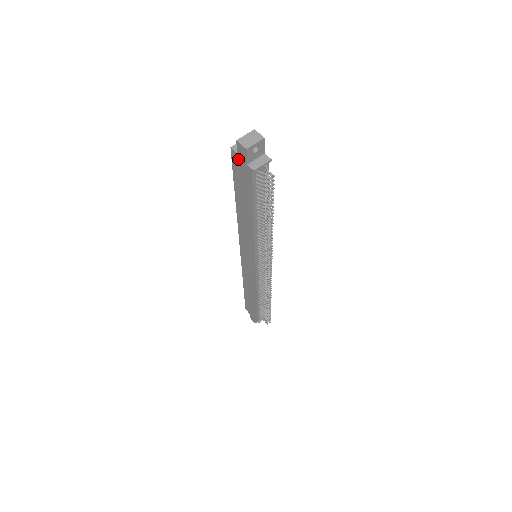
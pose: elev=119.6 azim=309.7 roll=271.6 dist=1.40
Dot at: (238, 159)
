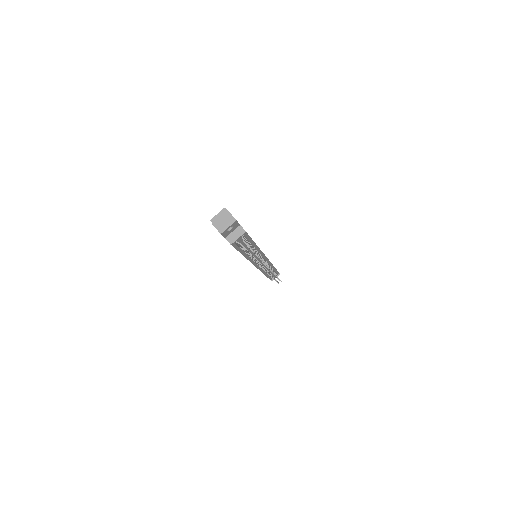
Dot at: occluded
